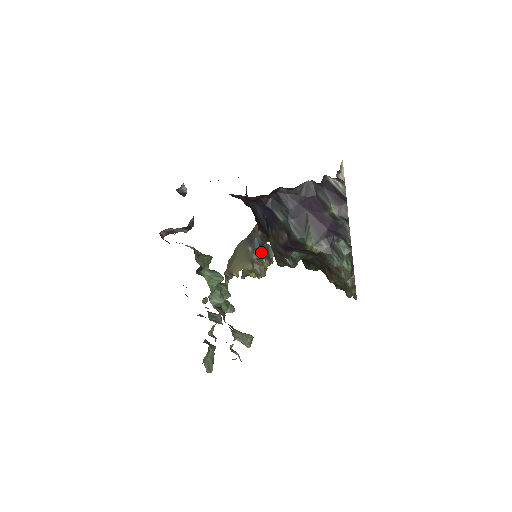
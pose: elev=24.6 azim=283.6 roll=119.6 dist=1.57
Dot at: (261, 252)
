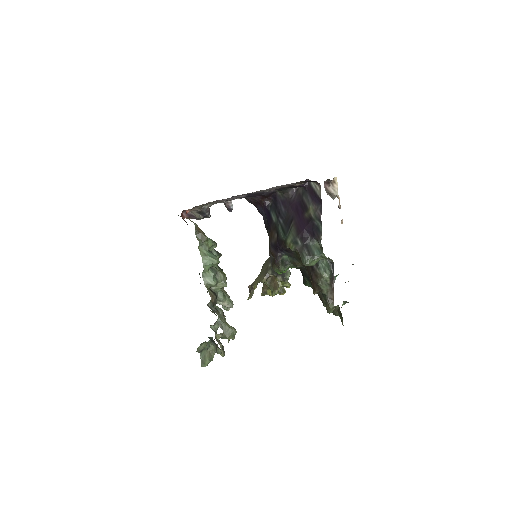
Dot at: occluded
